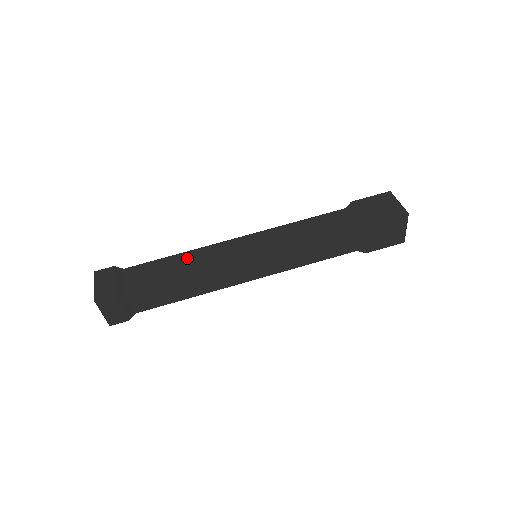
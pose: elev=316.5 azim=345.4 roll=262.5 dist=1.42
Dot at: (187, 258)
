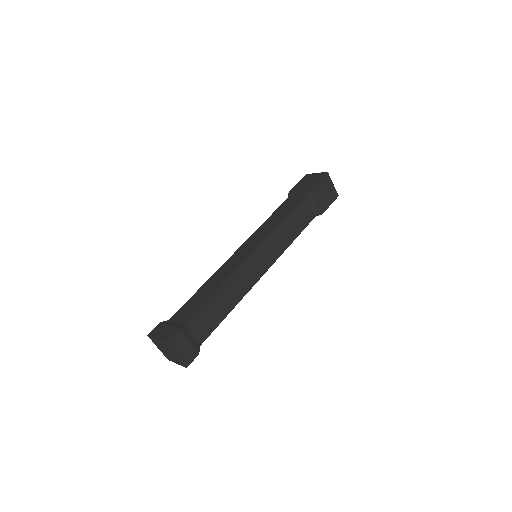
Dot at: (211, 282)
